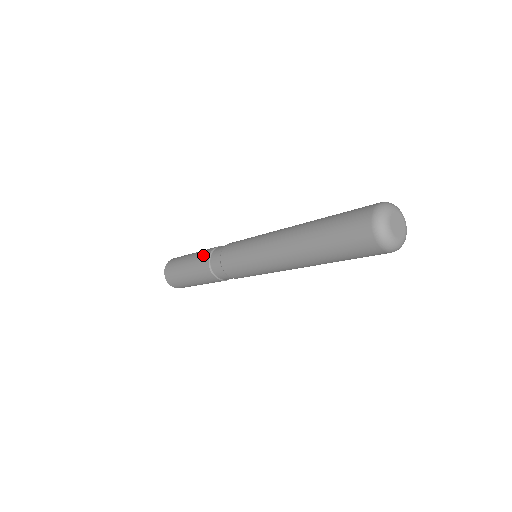
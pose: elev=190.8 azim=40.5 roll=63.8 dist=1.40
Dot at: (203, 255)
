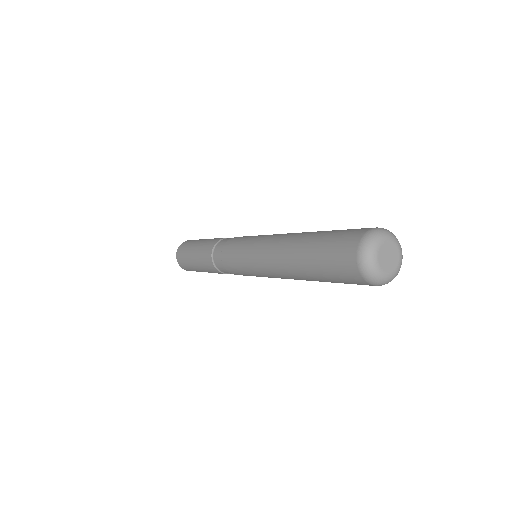
Dot at: (218, 238)
